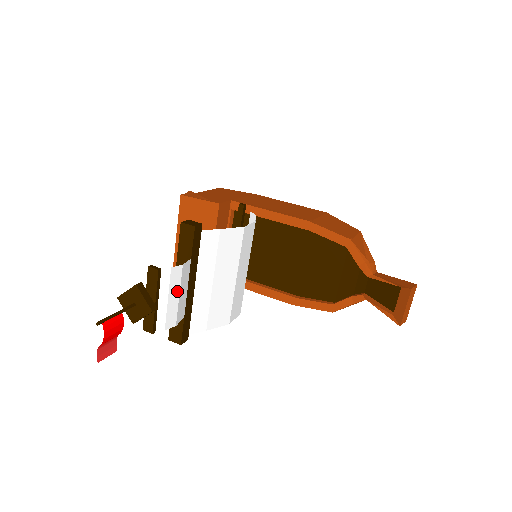
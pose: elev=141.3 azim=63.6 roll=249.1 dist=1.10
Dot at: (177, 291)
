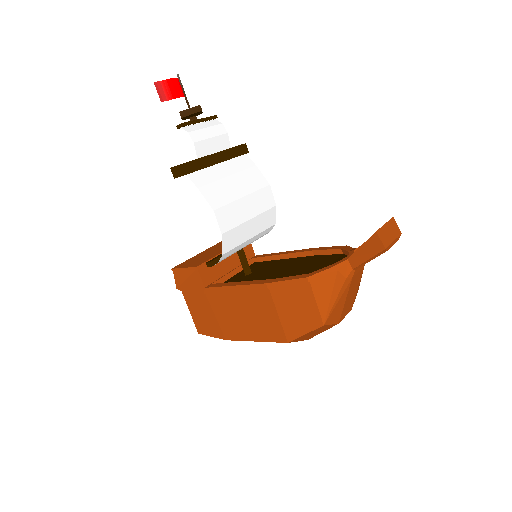
Dot at: (213, 135)
